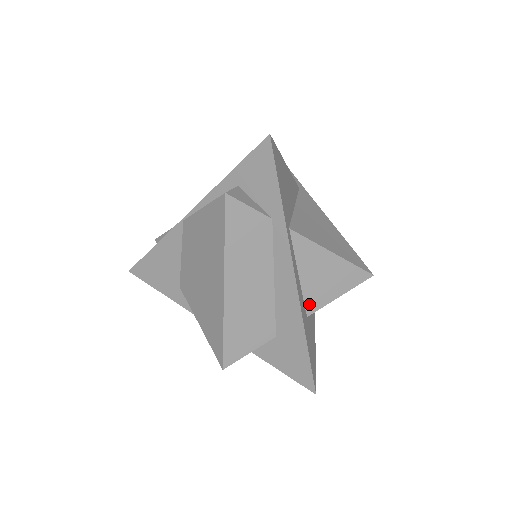
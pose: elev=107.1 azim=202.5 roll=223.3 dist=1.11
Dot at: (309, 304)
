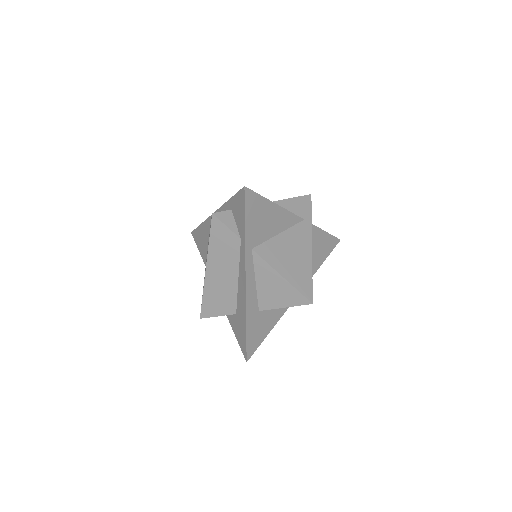
Dot at: (261, 303)
